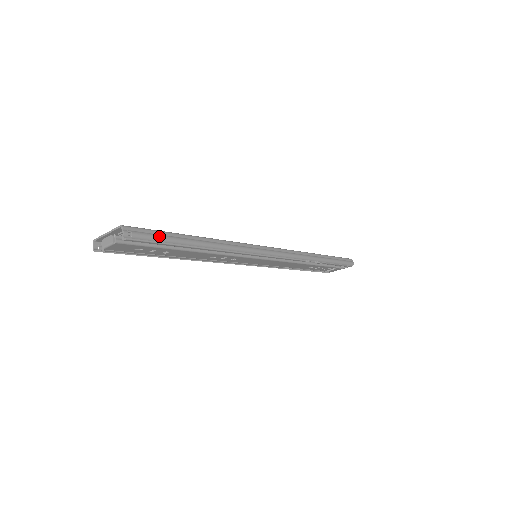
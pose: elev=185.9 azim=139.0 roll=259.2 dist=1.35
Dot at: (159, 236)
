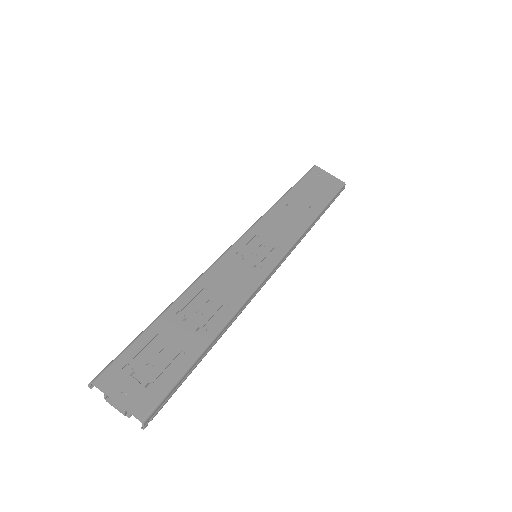
Dot at: occluded
